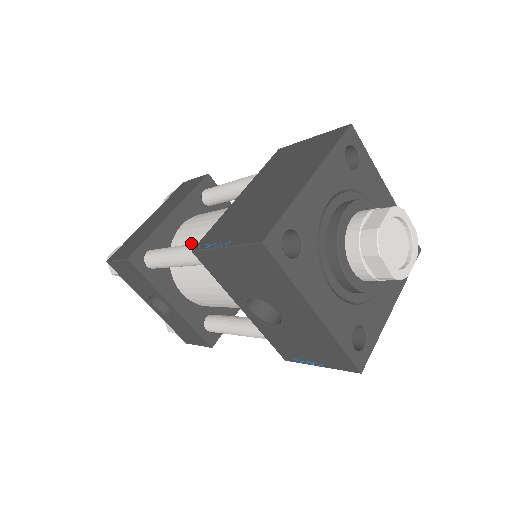
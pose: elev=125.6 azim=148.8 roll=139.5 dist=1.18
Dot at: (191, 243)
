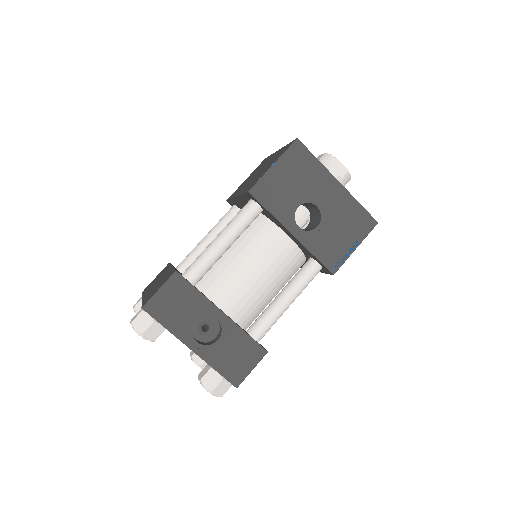
Dot at: occluded
